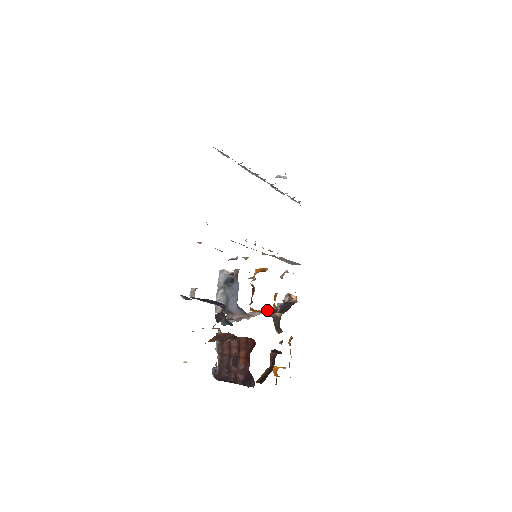
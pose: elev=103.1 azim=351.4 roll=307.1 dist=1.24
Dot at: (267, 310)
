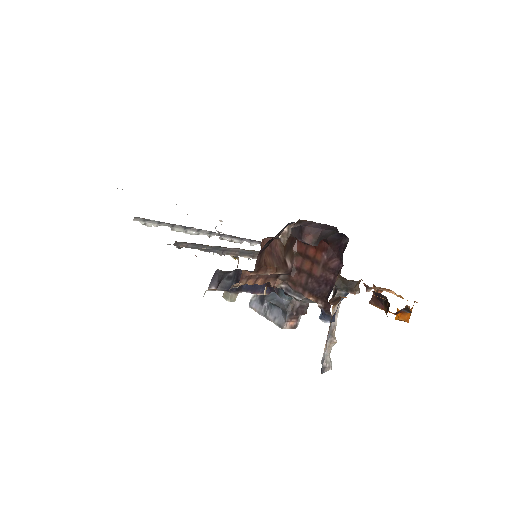
Dot at: (334, 309)
